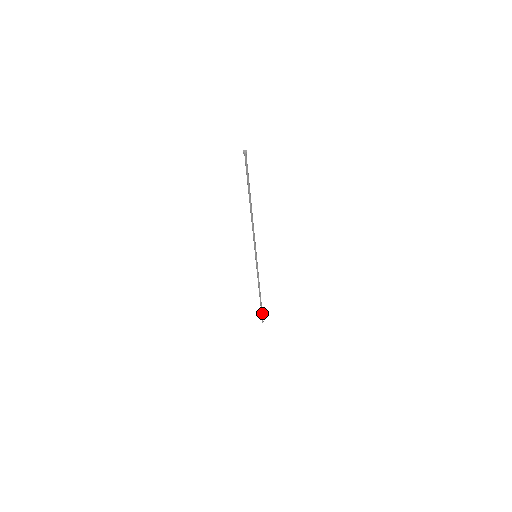
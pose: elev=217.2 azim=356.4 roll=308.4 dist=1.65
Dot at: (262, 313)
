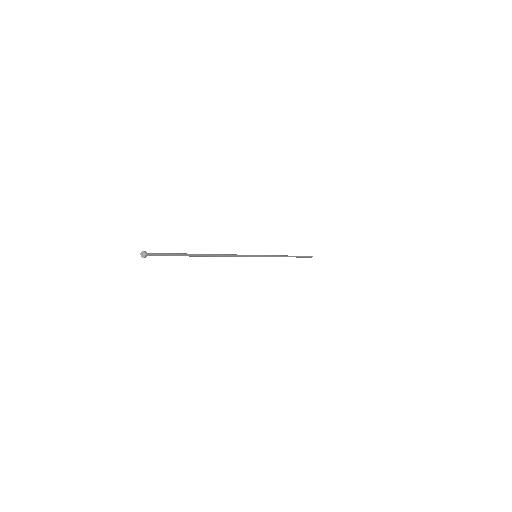
Dot at: (305, 257)
